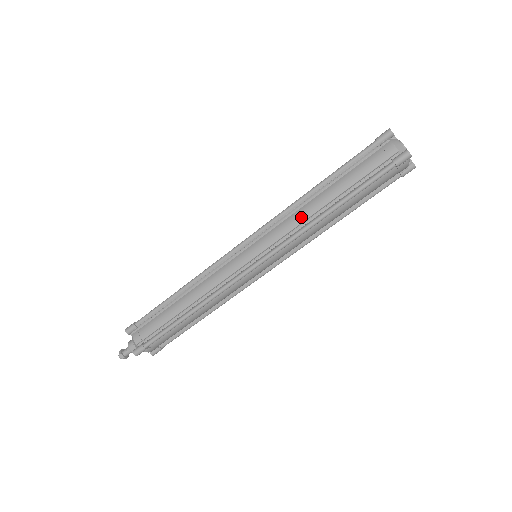
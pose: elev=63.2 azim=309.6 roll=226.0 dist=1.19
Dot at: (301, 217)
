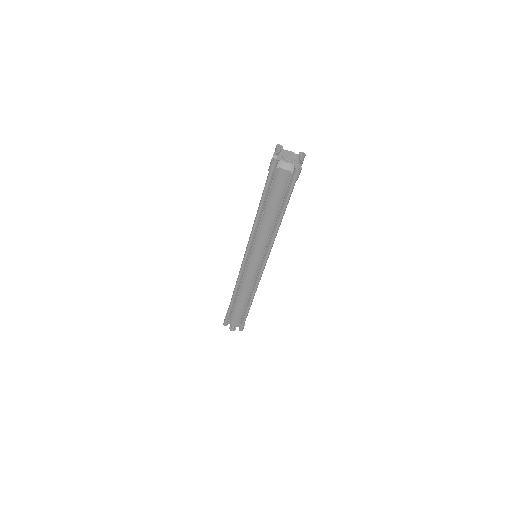
Dot at: (265, 234)
